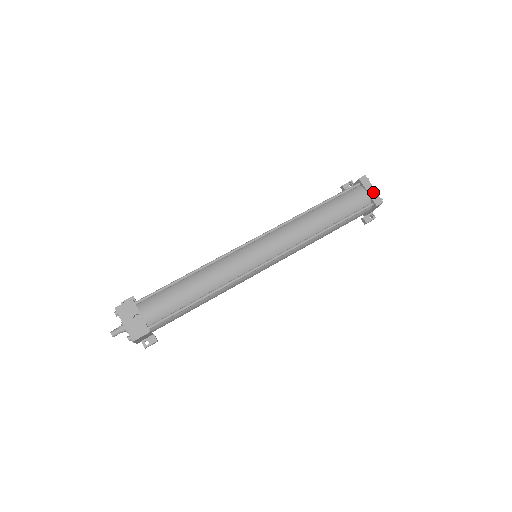
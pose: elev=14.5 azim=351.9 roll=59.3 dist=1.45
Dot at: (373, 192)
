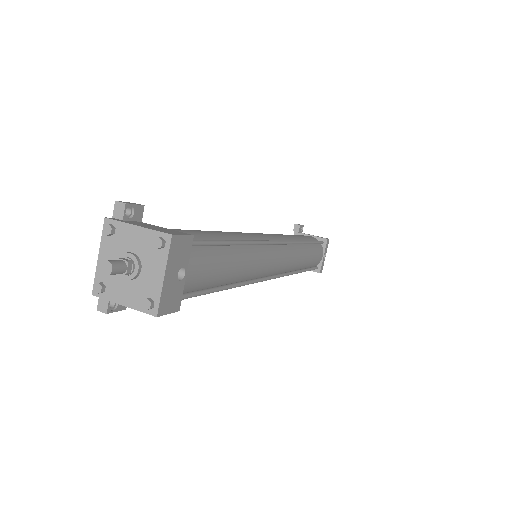
Dot at: (324, 258)
